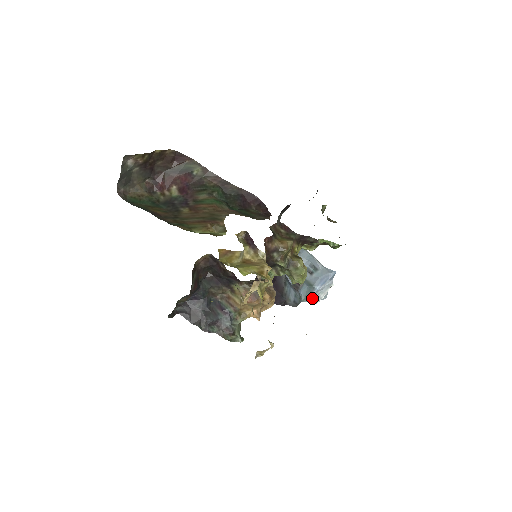
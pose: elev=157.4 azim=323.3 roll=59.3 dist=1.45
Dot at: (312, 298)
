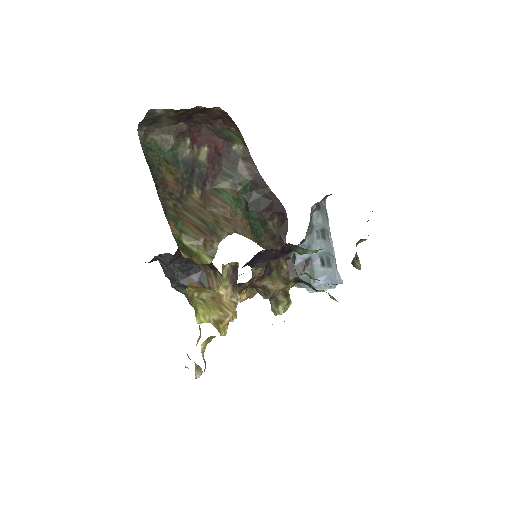
Dot at: (307, 287)
